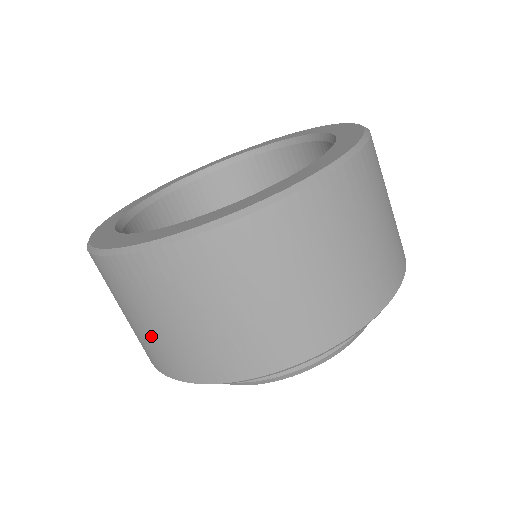
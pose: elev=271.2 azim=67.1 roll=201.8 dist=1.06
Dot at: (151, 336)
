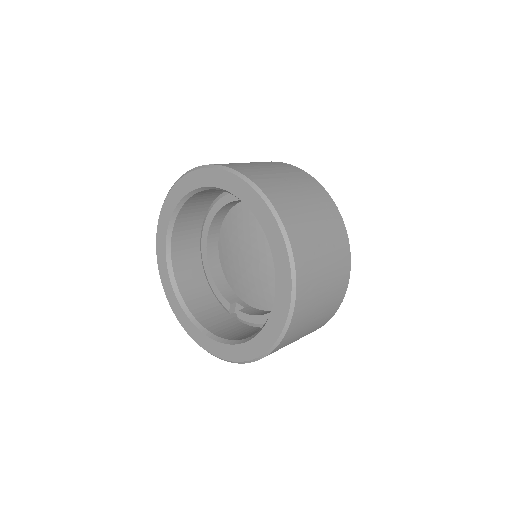
Dot at: occluded
